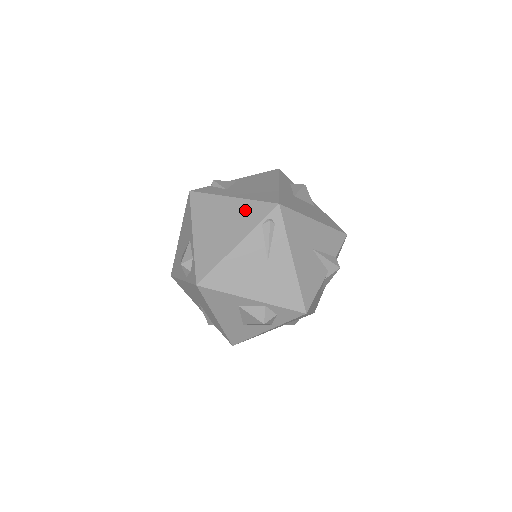
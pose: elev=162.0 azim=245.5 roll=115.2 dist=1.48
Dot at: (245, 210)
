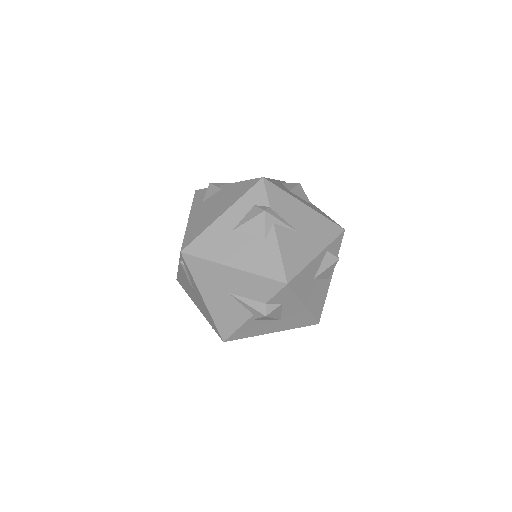
Dot at: occluded
